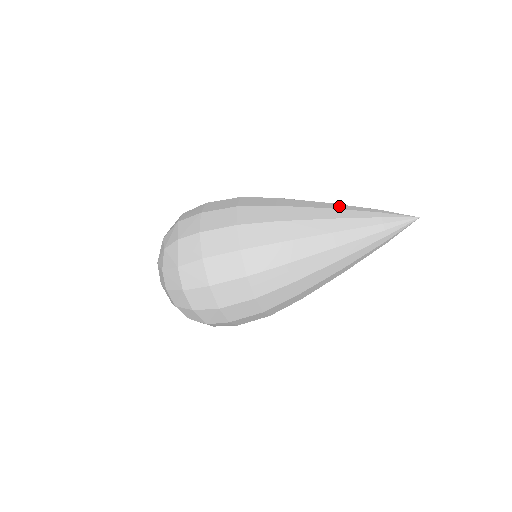
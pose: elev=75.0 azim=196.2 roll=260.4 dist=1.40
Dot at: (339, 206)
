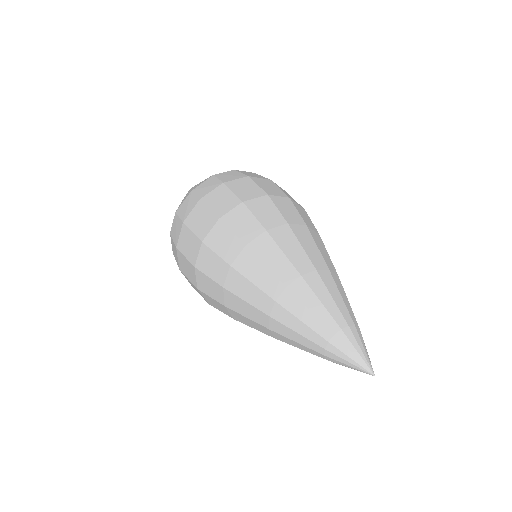
Dot at: (317, 284)
